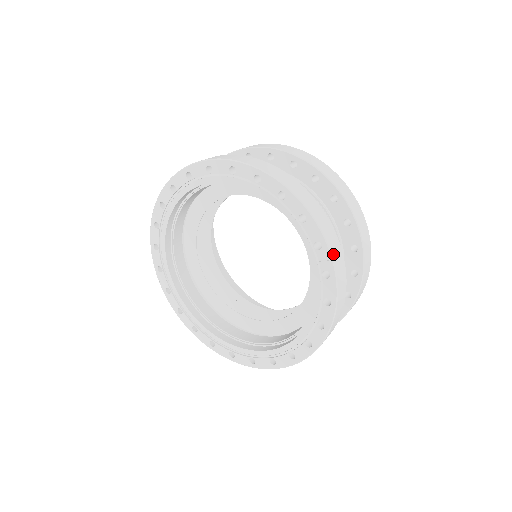
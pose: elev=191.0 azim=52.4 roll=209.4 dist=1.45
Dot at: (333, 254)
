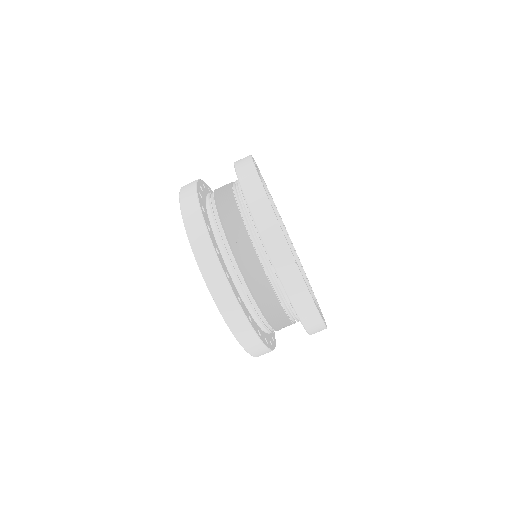
Dot at: (215, 295)
